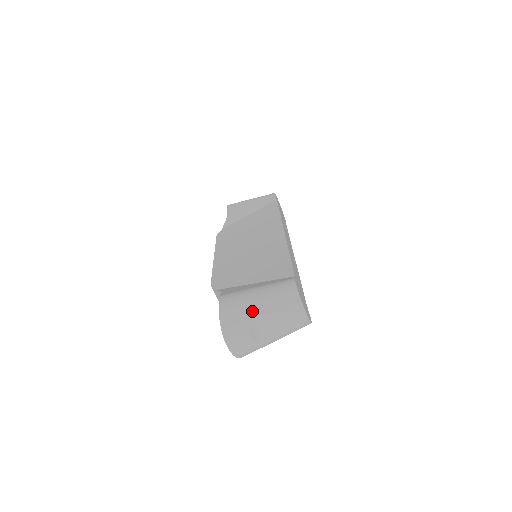
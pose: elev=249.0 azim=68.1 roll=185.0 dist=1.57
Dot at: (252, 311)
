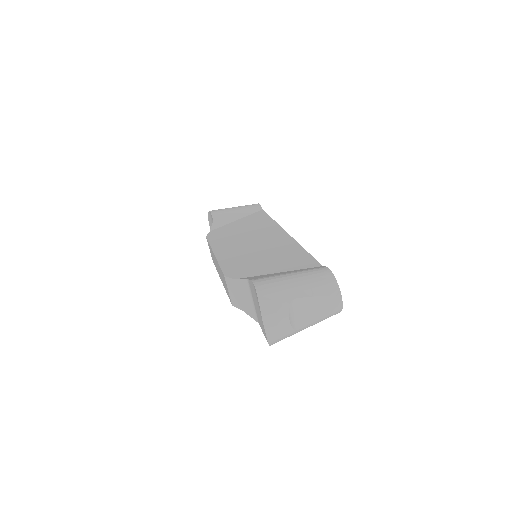
Dot at: (291, 294)
